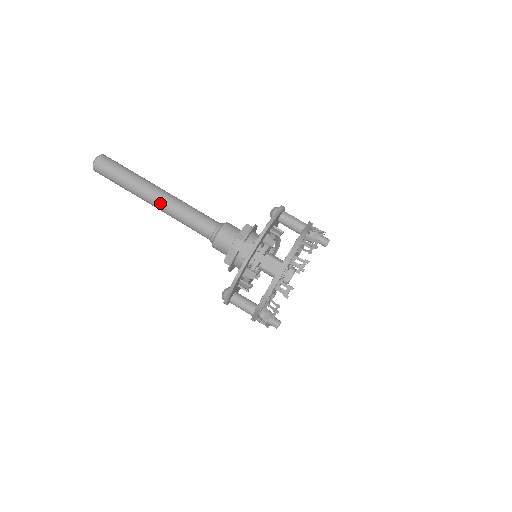
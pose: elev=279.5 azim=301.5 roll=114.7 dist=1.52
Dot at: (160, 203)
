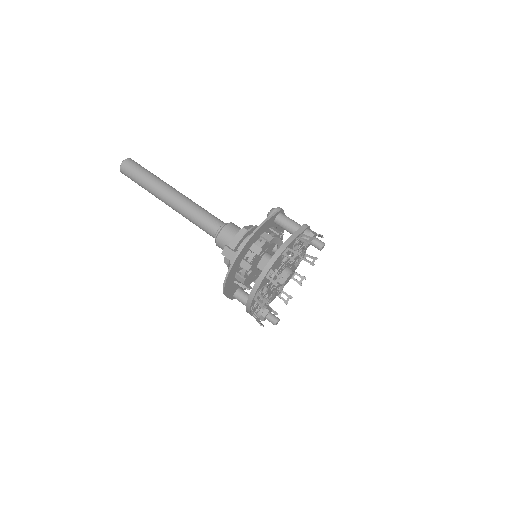
Dot at: (172, 205)
